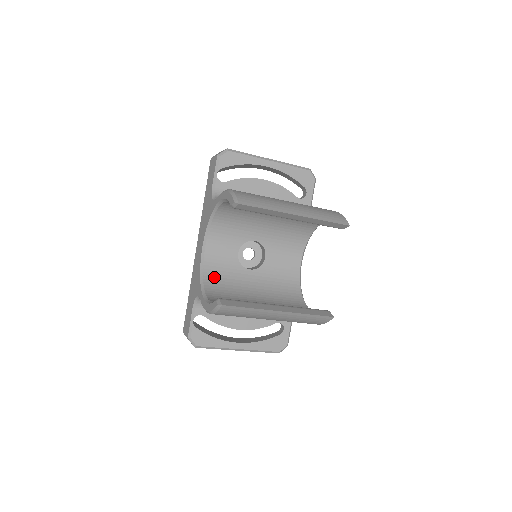
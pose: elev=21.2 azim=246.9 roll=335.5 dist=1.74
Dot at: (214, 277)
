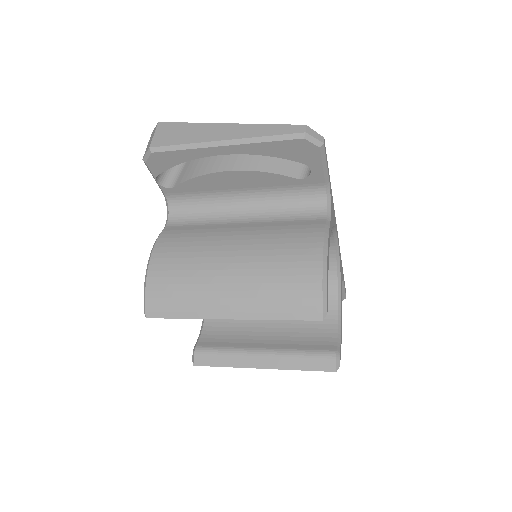
Dot at: occluded
